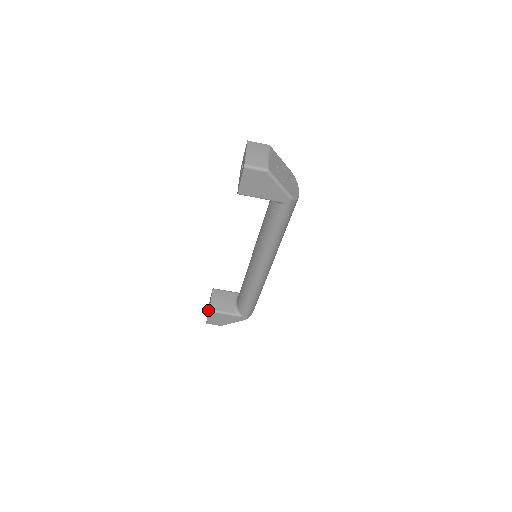
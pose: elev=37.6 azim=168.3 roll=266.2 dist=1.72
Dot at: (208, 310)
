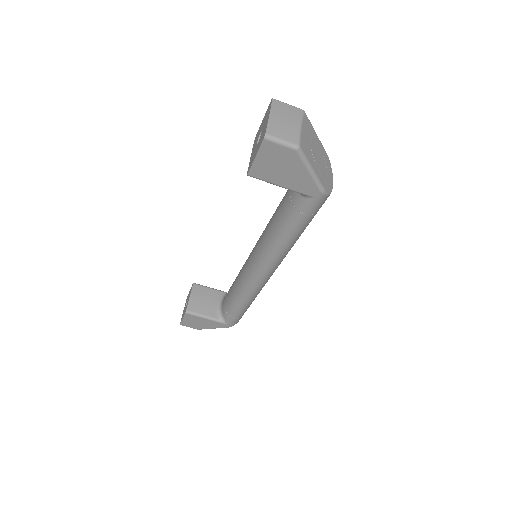
Dot at: occluded
